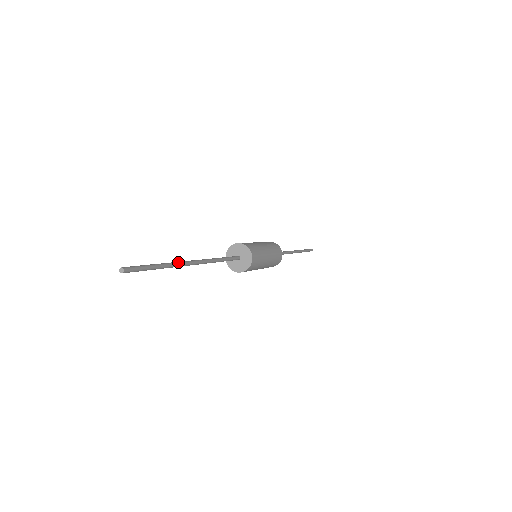
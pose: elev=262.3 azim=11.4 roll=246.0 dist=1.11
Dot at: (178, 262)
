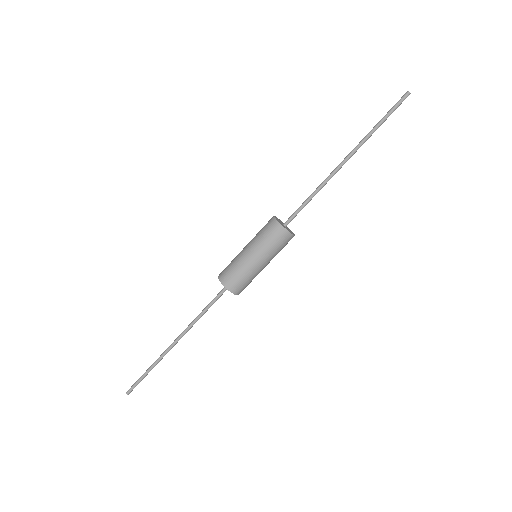
Dot at: (161, 355)
